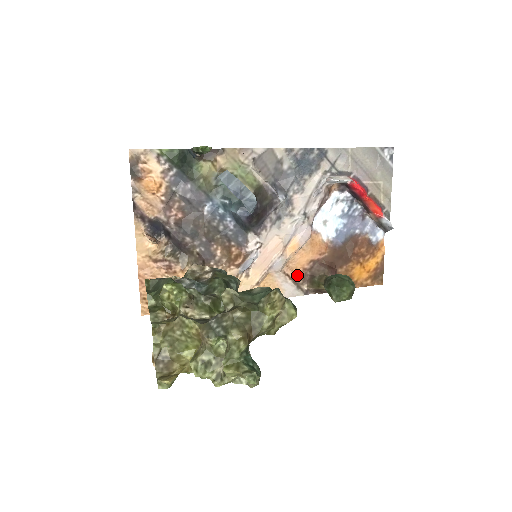
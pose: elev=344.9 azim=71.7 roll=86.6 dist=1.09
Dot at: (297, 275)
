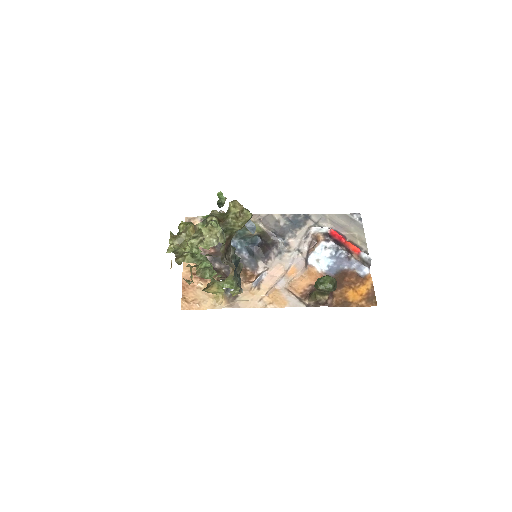
Dot at: (299, 294)
